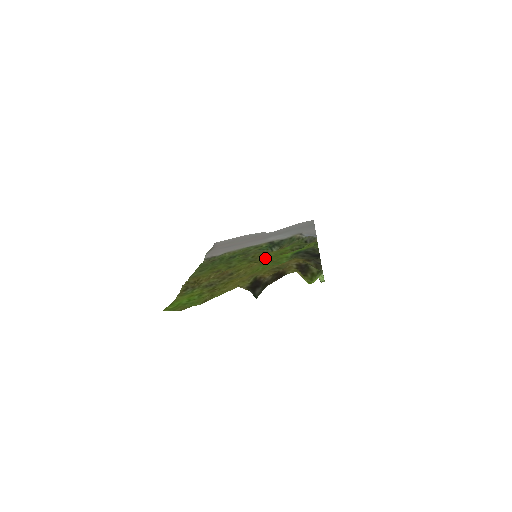
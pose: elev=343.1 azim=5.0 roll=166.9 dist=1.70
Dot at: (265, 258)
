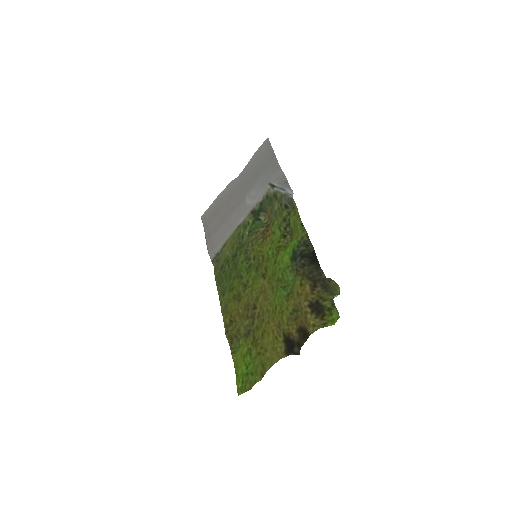
Dot at: (266, 260)
